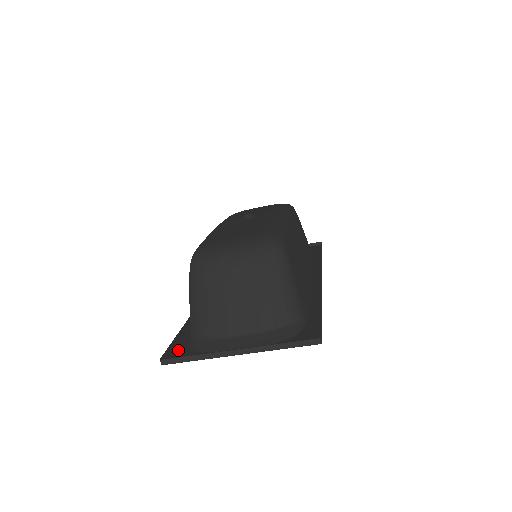
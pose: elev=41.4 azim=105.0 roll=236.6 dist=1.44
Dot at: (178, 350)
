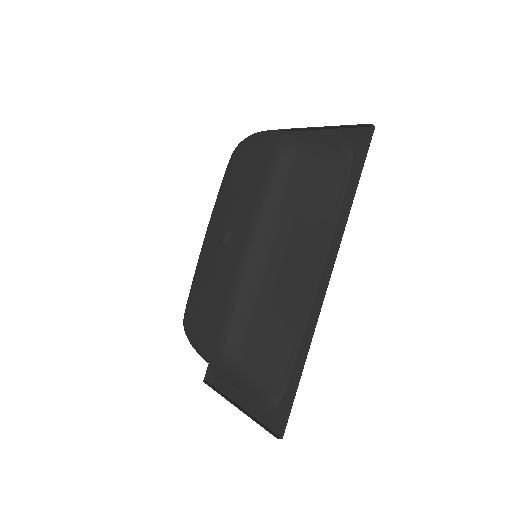
Dot at: occluded
